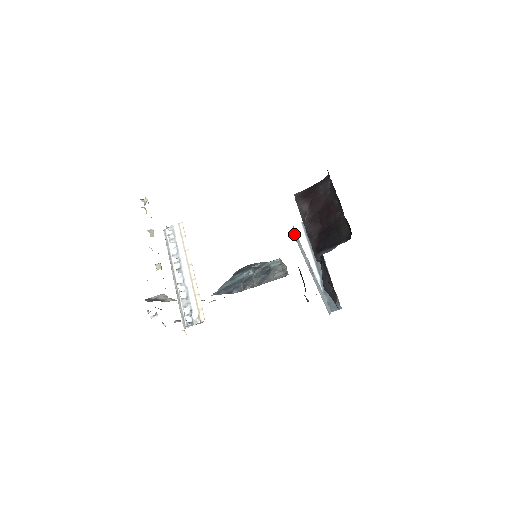
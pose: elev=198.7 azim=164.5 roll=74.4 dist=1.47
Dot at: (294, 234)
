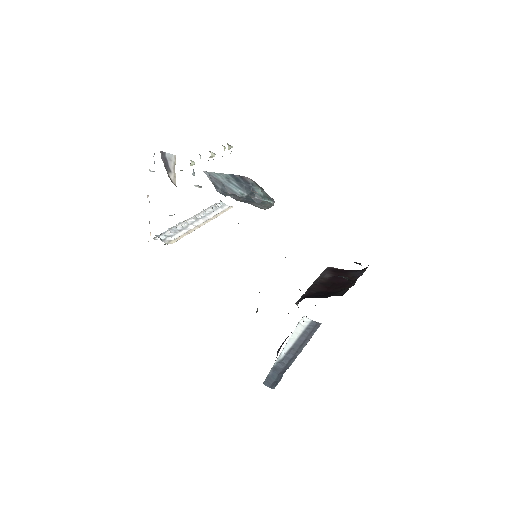
Dot at: occluded
